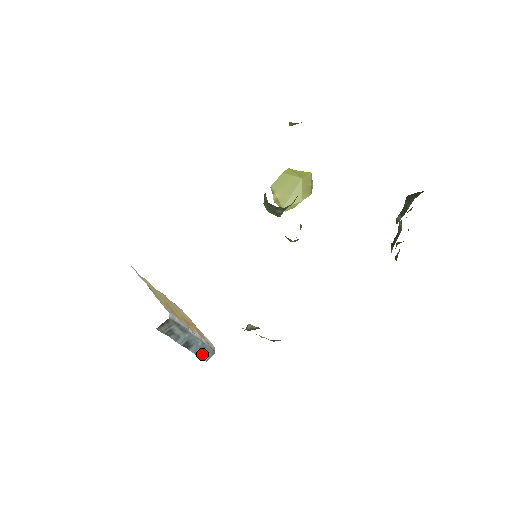
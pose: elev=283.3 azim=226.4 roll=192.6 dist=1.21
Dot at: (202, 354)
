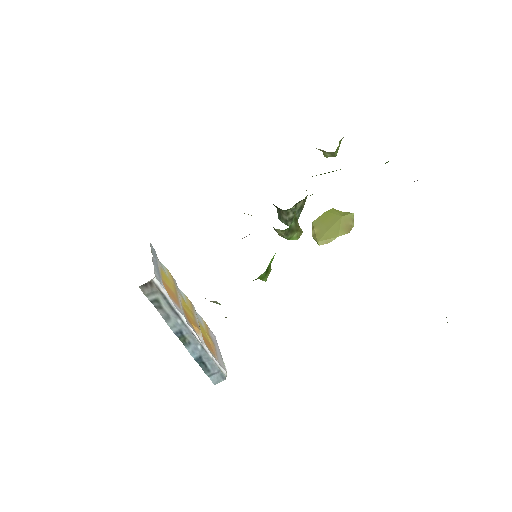
Dot at: (206, 368)
